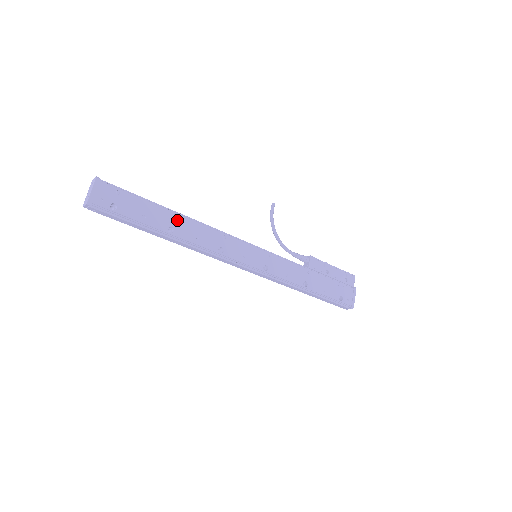
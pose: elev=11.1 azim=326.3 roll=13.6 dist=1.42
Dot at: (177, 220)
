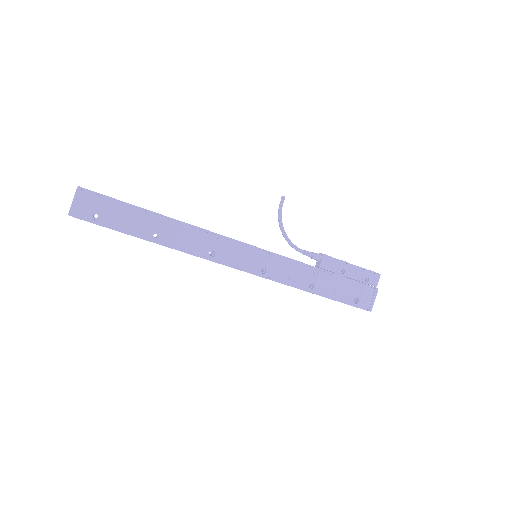
Dot at: (163, 225)
